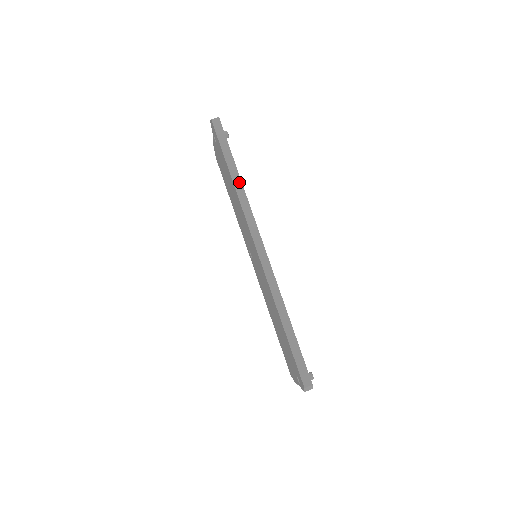
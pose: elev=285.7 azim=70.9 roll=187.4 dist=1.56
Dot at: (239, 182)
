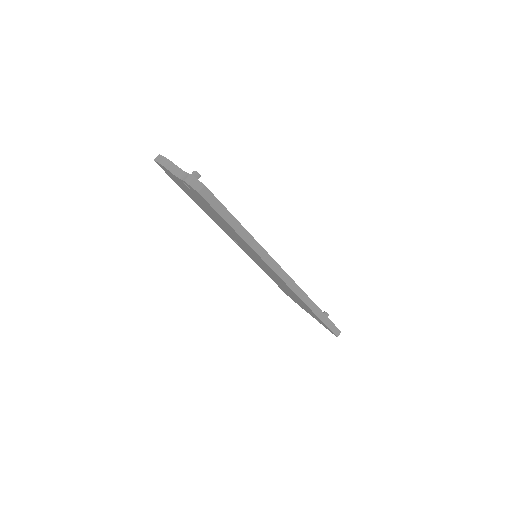
Dot at: (250, 237)
